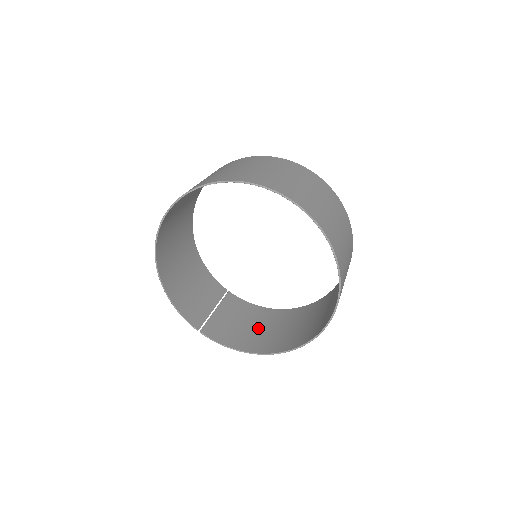
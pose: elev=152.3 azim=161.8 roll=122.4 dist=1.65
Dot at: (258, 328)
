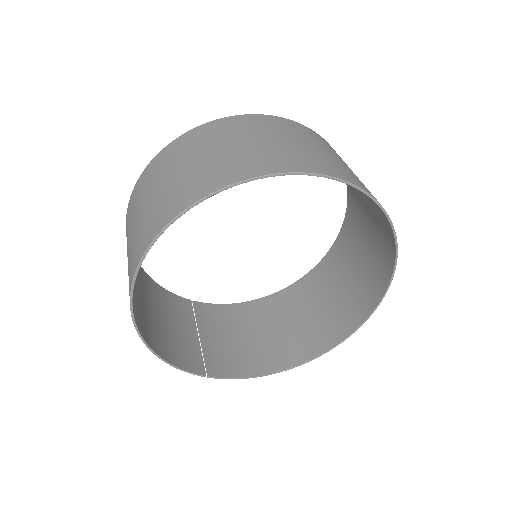
Dot at: (259, 334)
